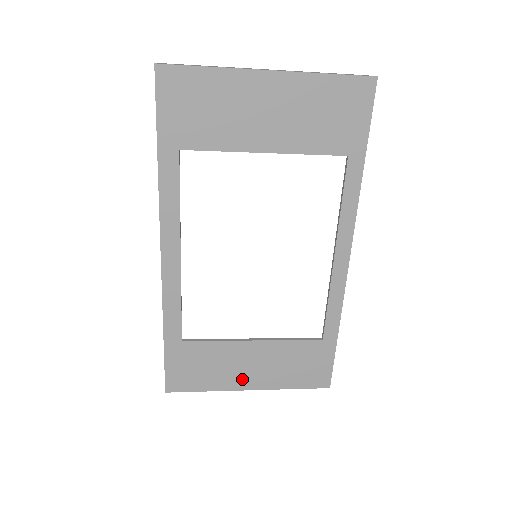
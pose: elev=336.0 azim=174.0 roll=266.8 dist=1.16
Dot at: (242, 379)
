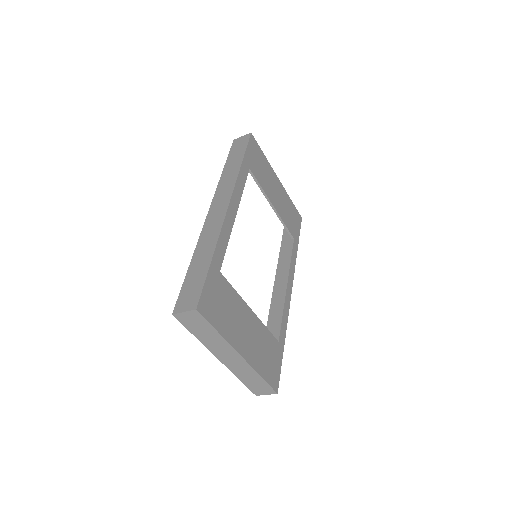
Dot at: (240, 340)
